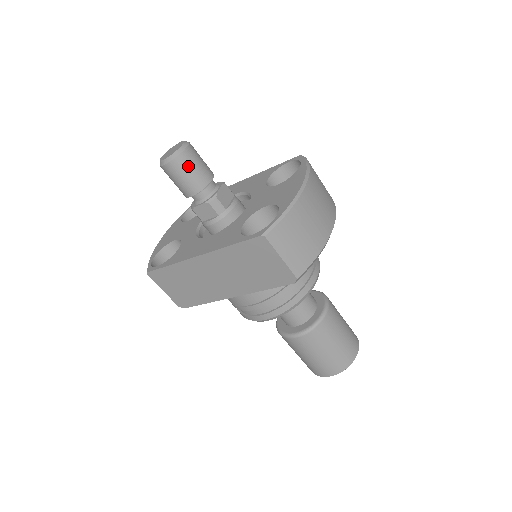
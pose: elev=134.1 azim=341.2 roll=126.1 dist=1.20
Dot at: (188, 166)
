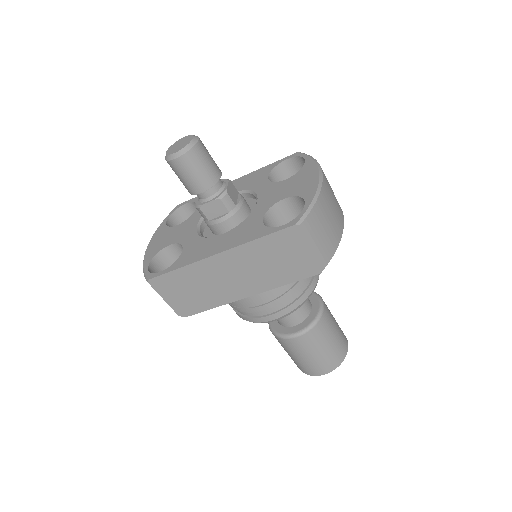
Dot at: (201, 160)
